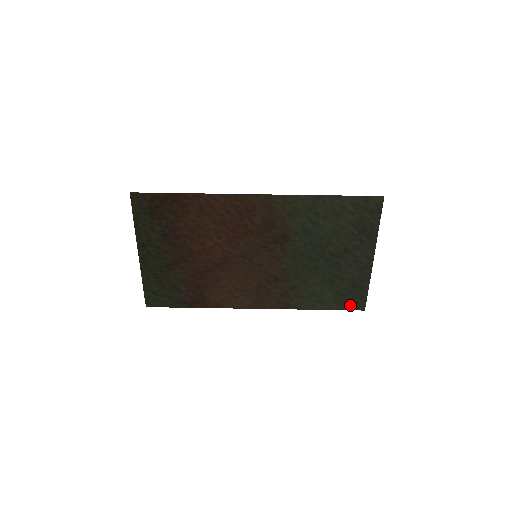
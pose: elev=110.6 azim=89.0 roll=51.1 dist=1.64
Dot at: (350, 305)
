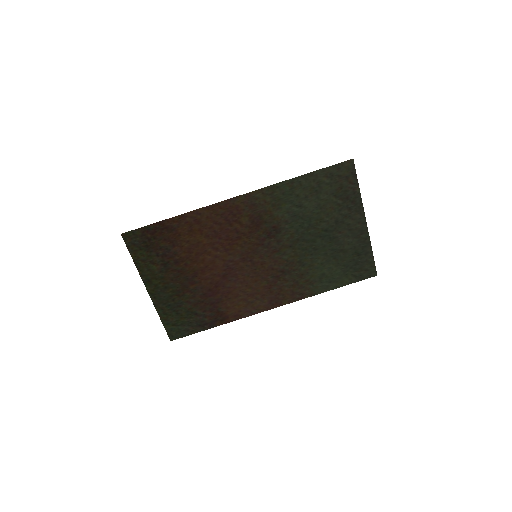
Dot at: (361, 275)
